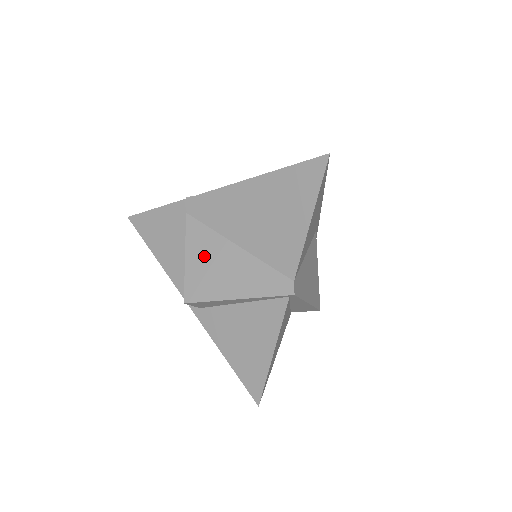
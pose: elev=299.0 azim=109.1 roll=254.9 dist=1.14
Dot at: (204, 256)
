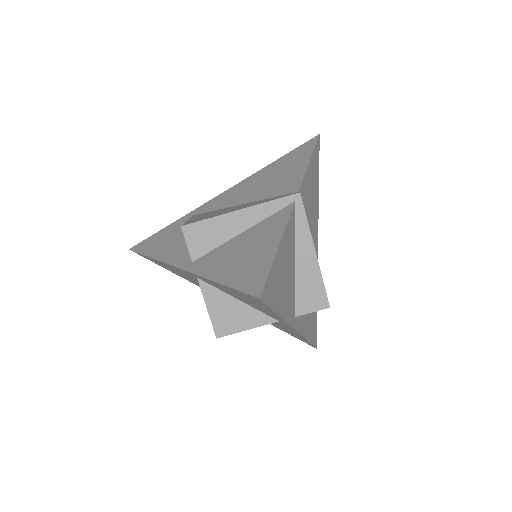
Dot at: (208, 214)
